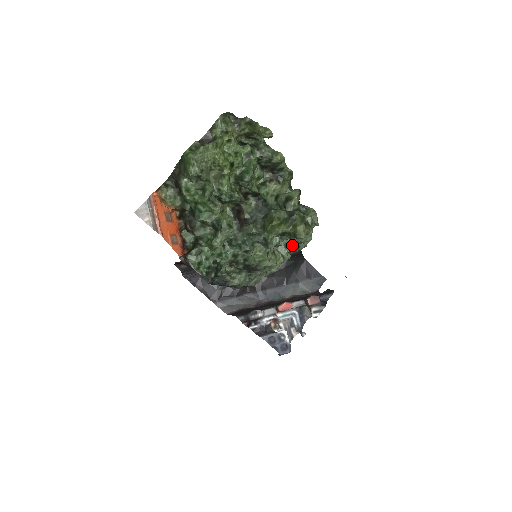
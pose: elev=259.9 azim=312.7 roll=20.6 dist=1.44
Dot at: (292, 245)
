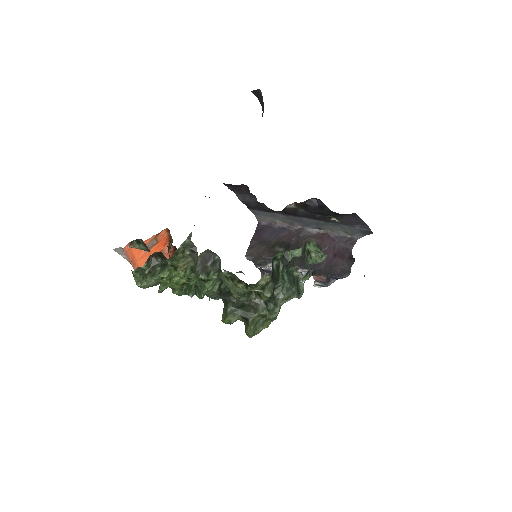
Dot at: (293, 265)
